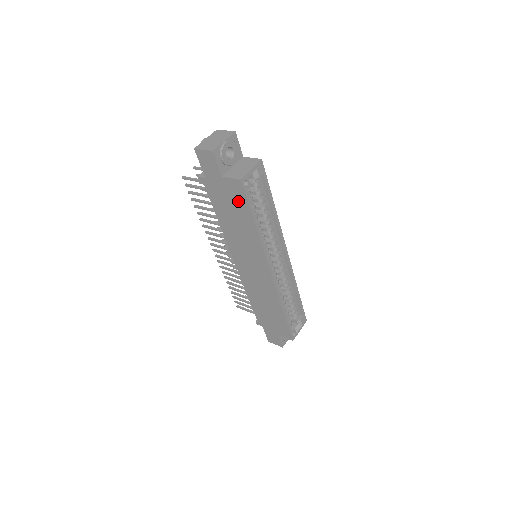
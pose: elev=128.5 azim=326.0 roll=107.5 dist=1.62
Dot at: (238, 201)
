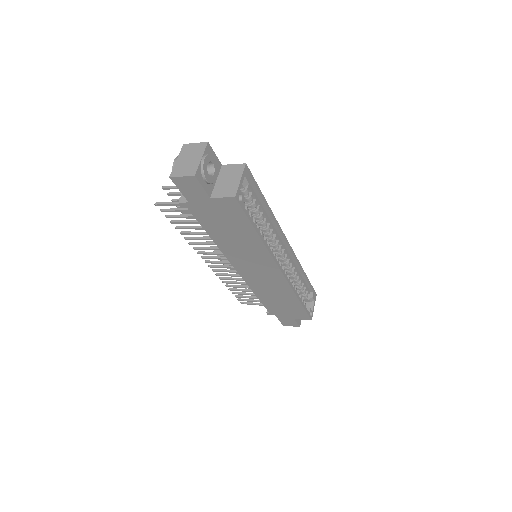
Dot at: (234, 217)
